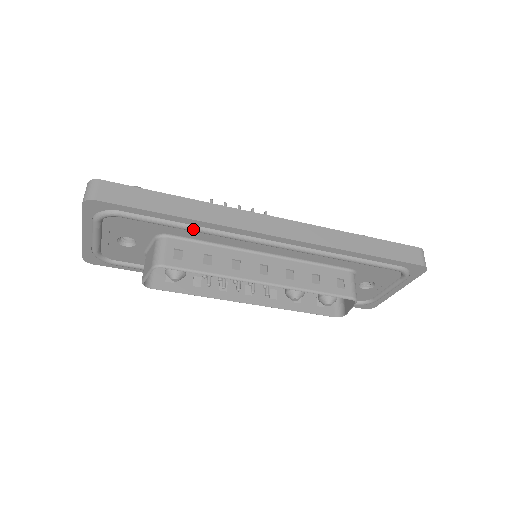
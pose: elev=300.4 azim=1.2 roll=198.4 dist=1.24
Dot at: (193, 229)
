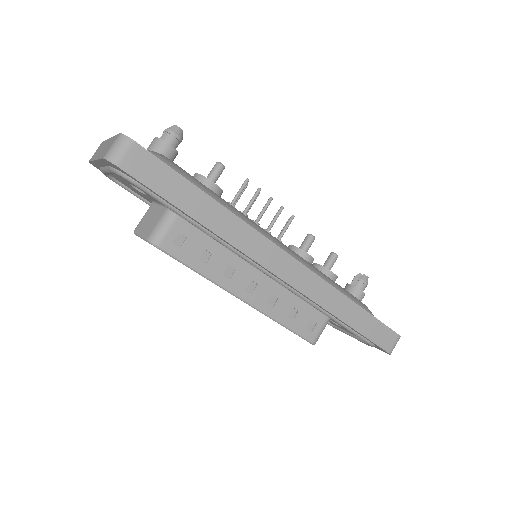
Dot at: (205, 232)
